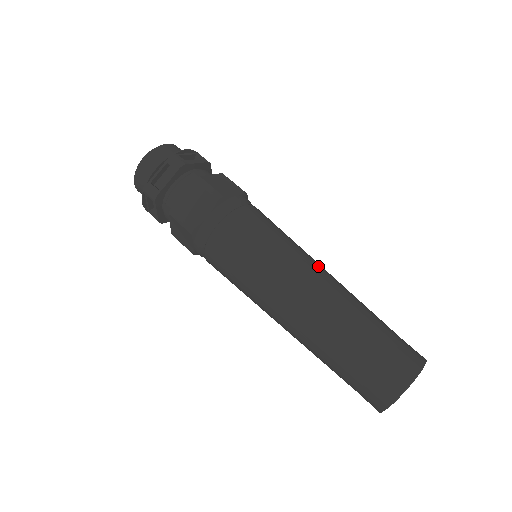
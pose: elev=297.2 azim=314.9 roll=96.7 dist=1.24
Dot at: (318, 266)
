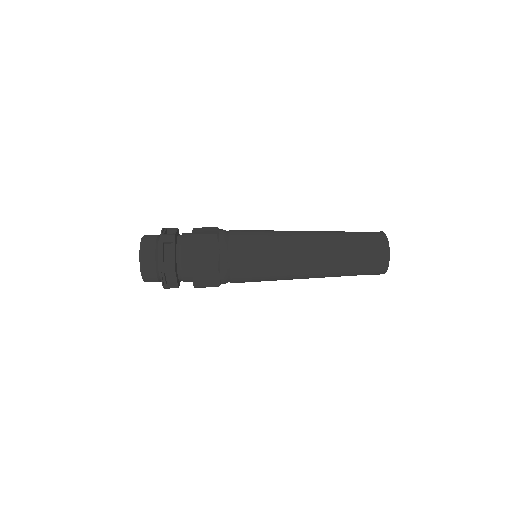
Dot at: occluded
